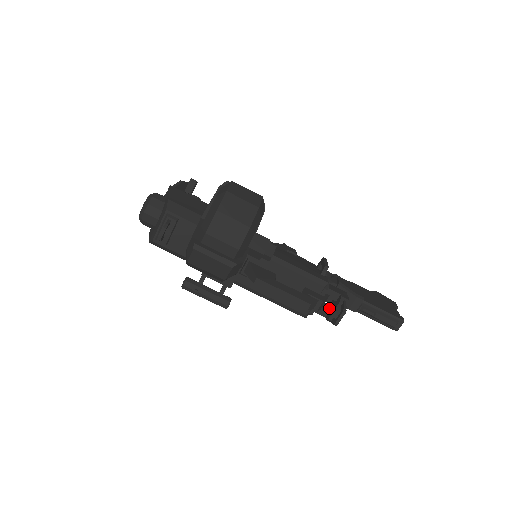
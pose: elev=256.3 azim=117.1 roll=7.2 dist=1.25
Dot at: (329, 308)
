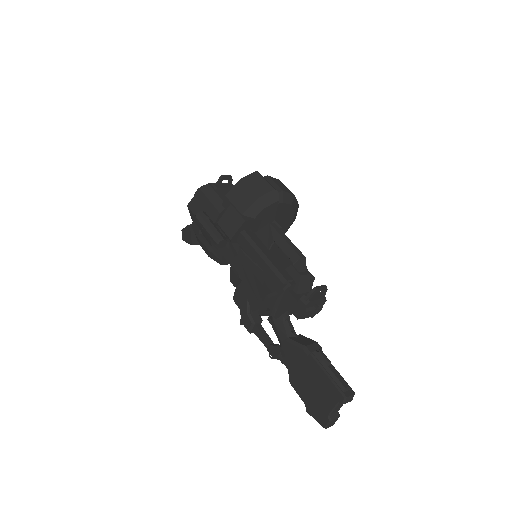
Dot at: occluded
